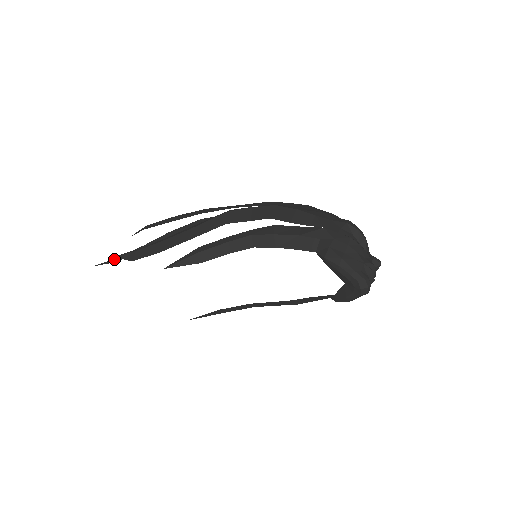
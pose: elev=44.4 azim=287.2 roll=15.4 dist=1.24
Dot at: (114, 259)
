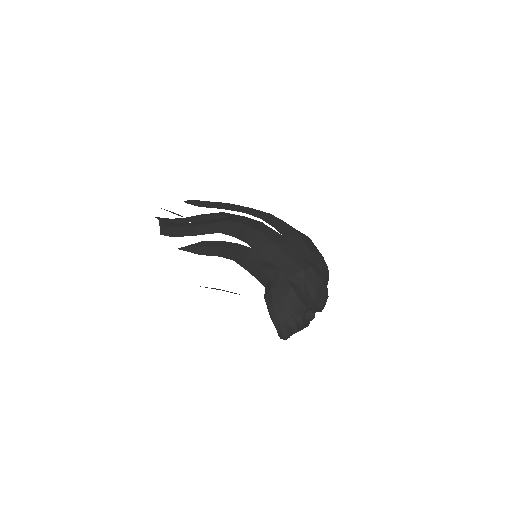
Dot at: (164, 219)
